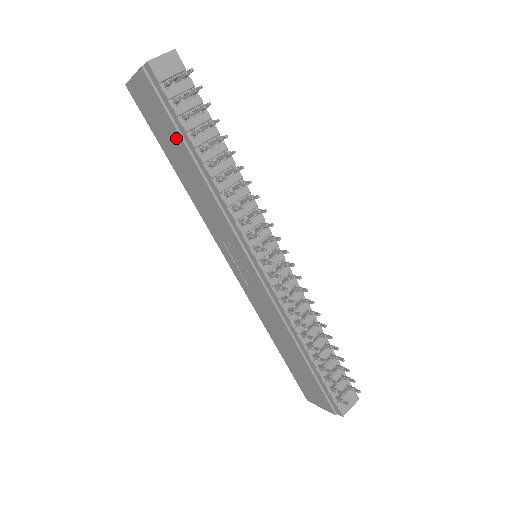
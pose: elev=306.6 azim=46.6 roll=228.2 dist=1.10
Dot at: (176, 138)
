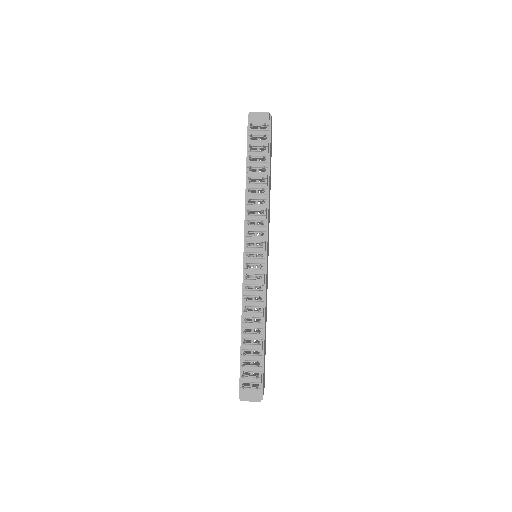
Dot at: occluded
